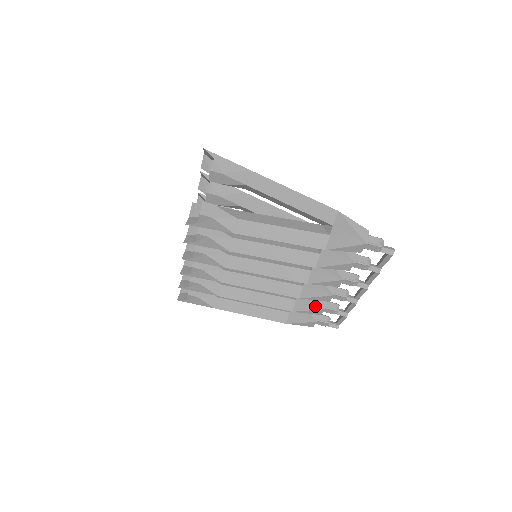
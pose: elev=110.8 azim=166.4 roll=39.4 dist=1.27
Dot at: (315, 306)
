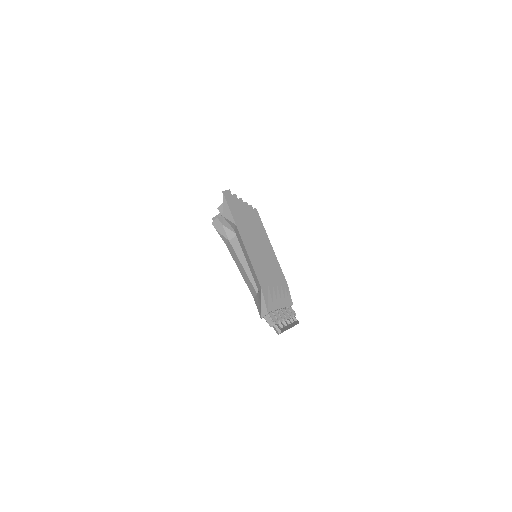
Dot at: occluded
